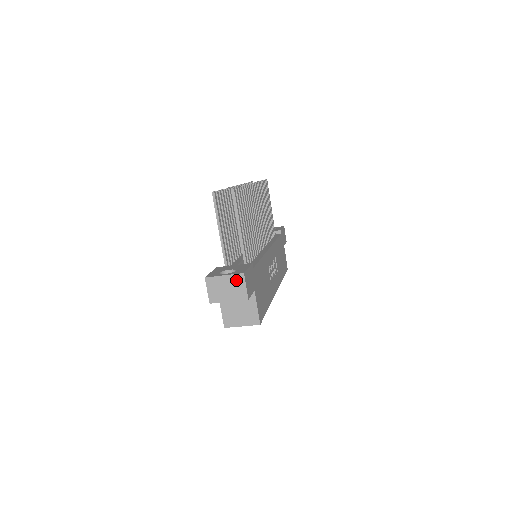
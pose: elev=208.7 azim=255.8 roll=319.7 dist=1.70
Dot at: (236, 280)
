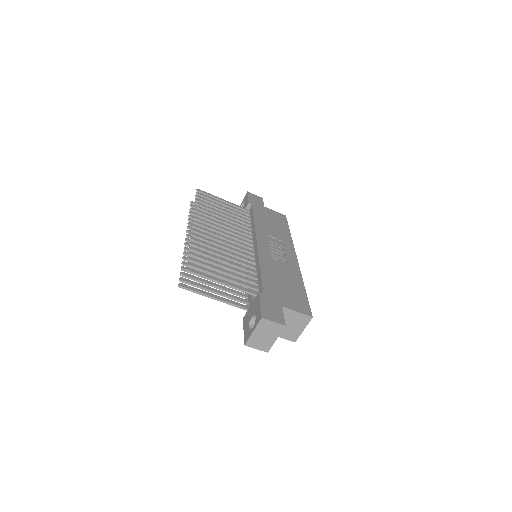
Dot at: (263, 326)
